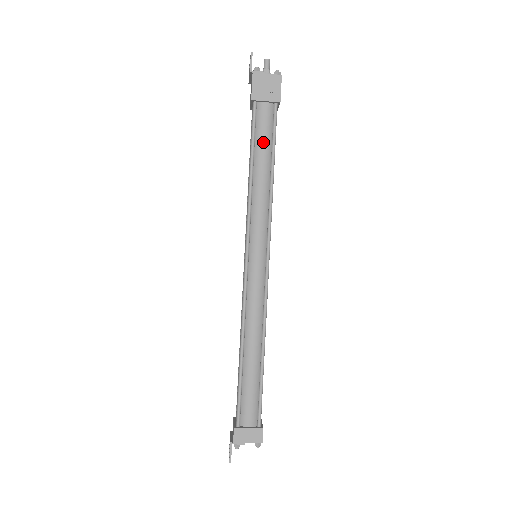
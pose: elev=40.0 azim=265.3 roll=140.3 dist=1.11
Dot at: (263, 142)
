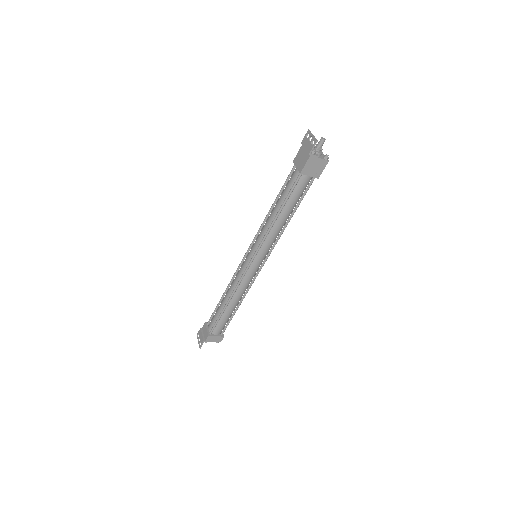
Dot at: (294, 200)
